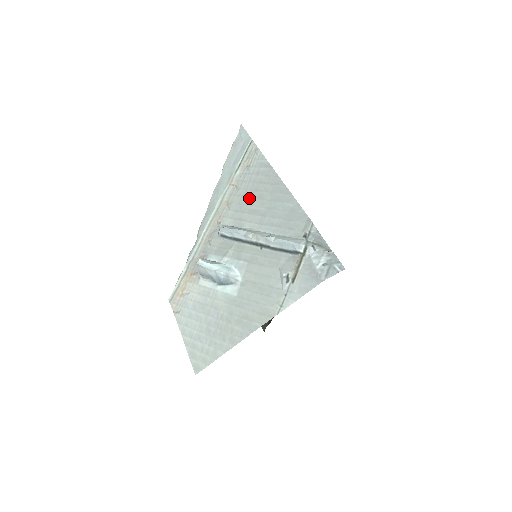
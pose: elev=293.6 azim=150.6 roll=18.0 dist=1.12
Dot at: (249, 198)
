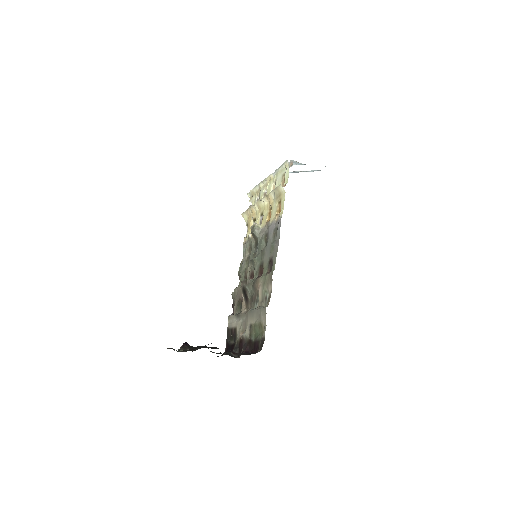
Dot at: occluded
